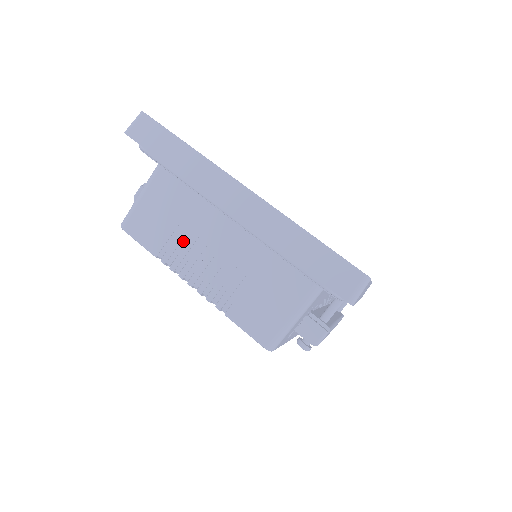
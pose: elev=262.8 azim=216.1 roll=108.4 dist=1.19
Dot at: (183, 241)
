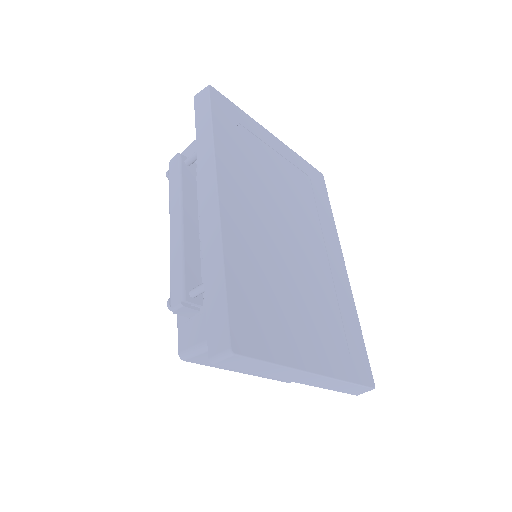
Dot at: occluded
